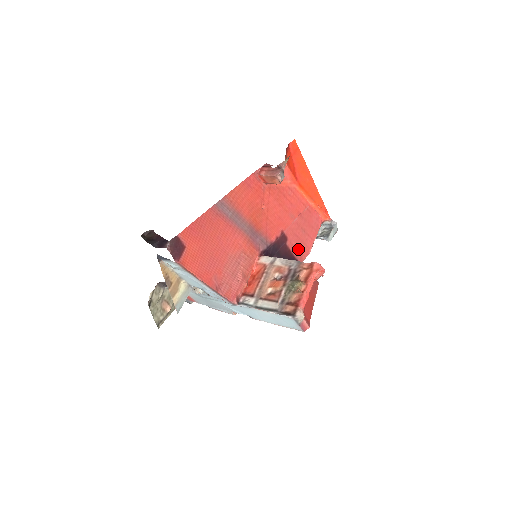
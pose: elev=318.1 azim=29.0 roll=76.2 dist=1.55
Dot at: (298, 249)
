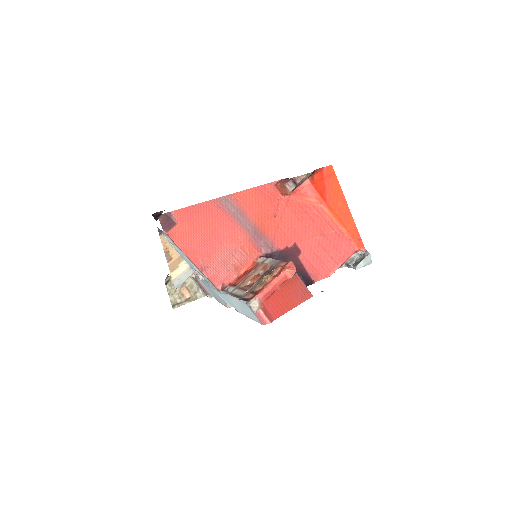
Dot at: (314, 267)
